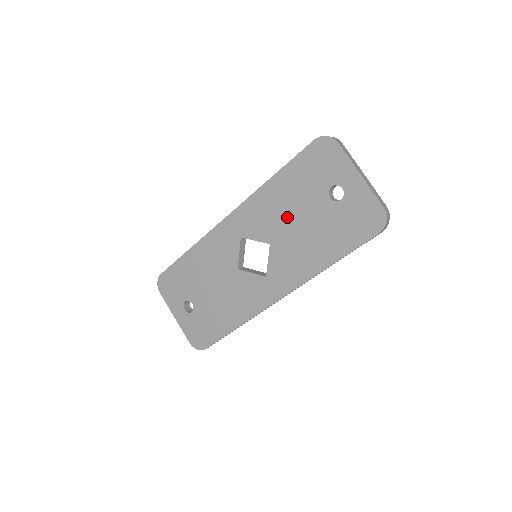
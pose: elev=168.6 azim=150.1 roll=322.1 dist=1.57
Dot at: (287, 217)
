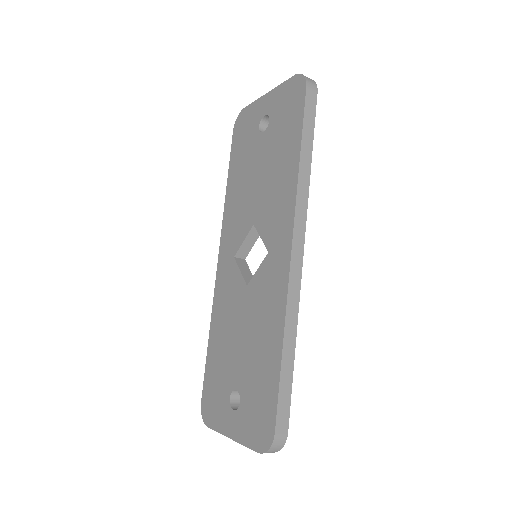
Dot at: (250, 188)
